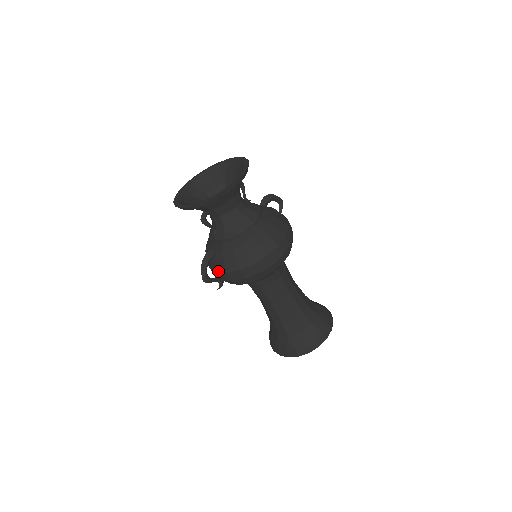
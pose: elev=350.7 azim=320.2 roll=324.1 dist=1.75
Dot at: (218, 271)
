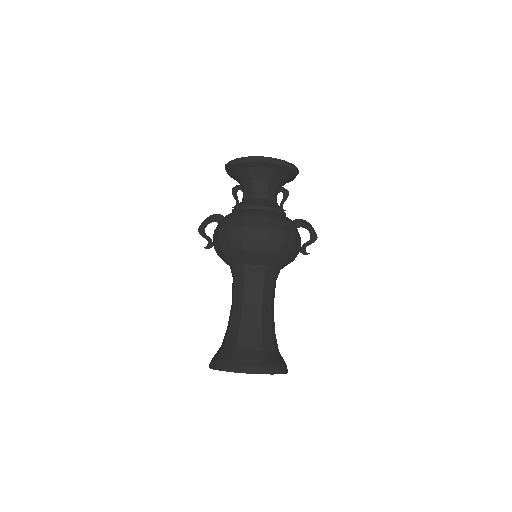
Dot at: occluded
